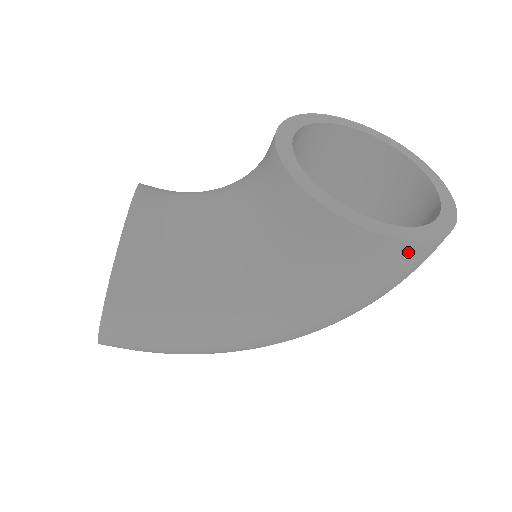
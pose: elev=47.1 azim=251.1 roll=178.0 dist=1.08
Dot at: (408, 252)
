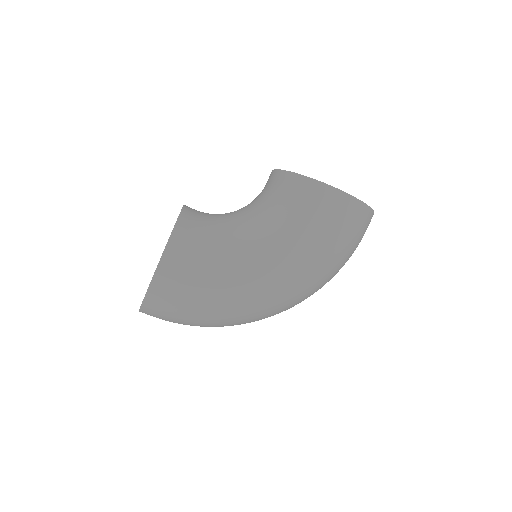
Dot at: (352, 206)
